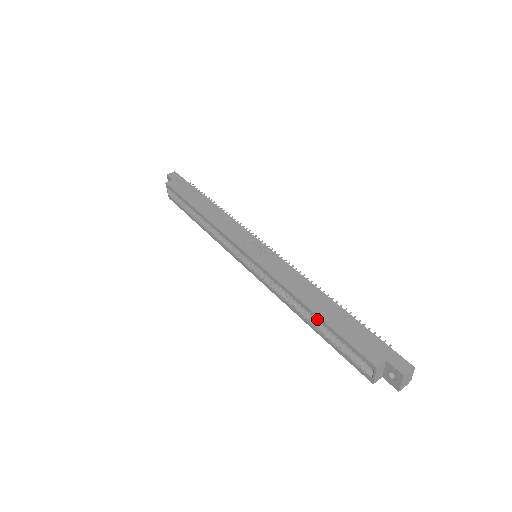
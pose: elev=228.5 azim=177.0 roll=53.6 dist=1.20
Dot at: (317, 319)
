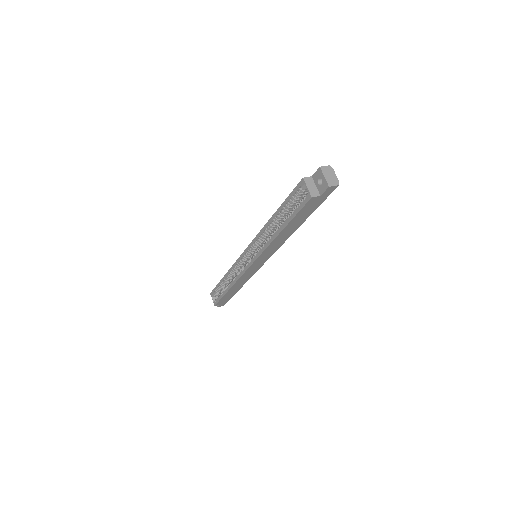
Dot at: (279, 217)
